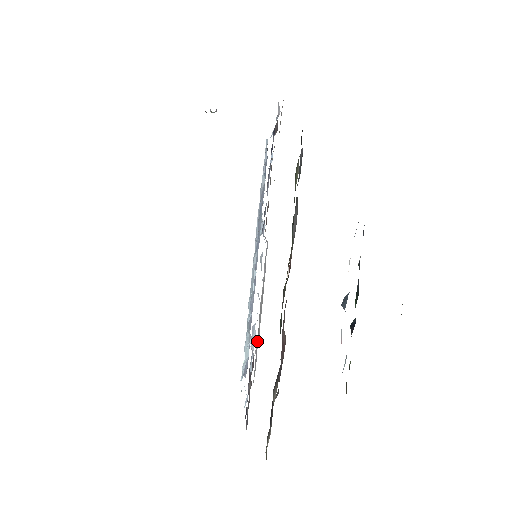
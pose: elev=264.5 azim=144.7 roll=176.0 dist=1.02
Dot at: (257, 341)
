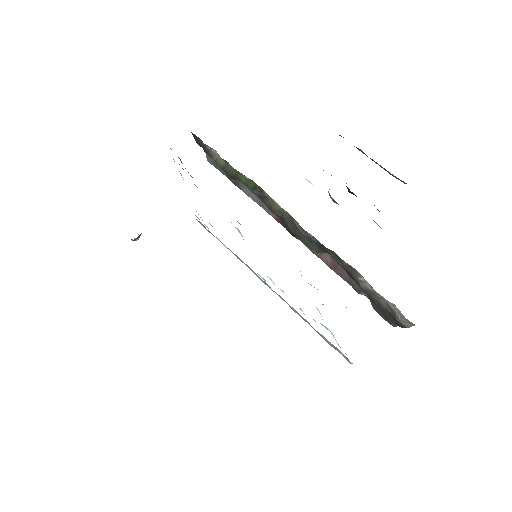
Dot at: occluded
